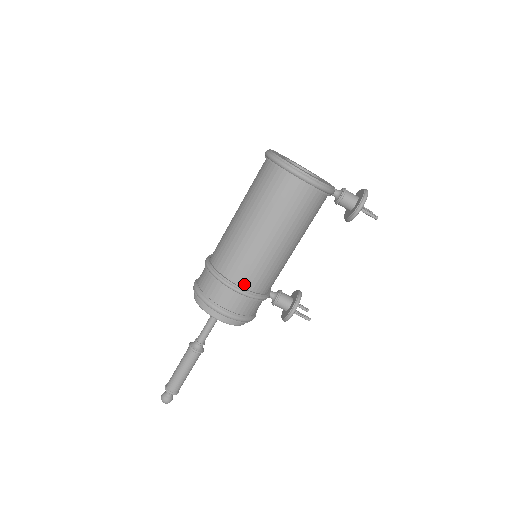
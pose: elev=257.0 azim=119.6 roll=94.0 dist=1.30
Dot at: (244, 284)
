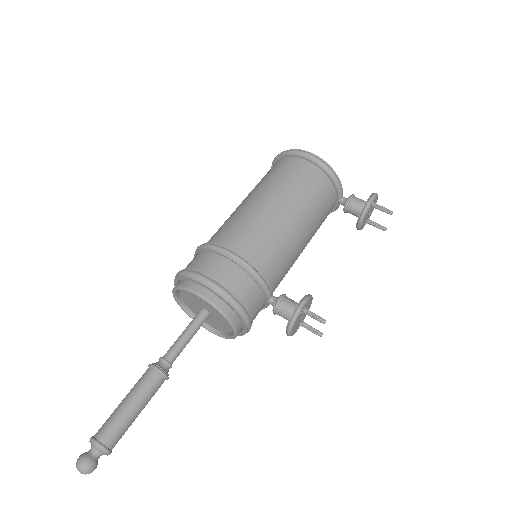
Dot at: (240, 251)
